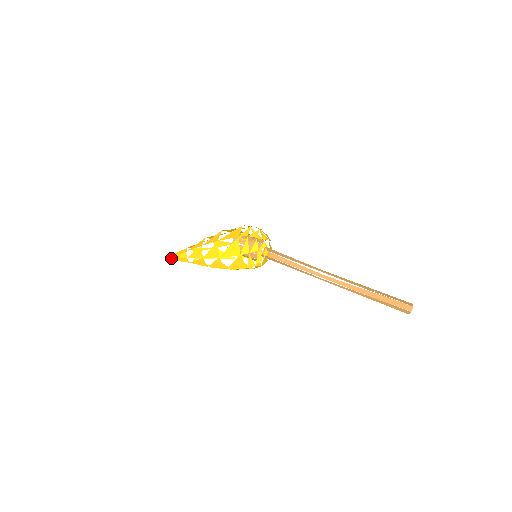
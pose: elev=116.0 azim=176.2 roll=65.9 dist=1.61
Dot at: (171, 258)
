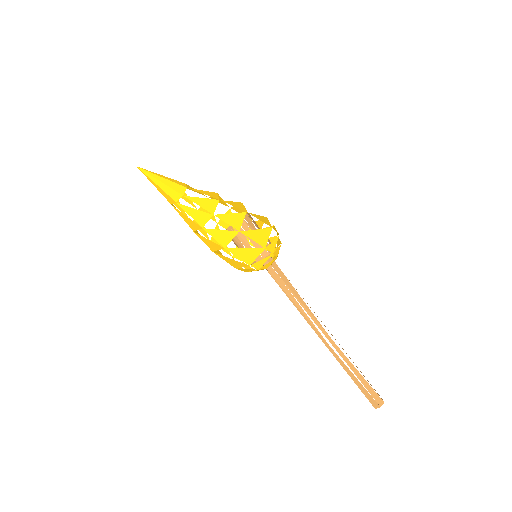
Dot at: (154, 173)
